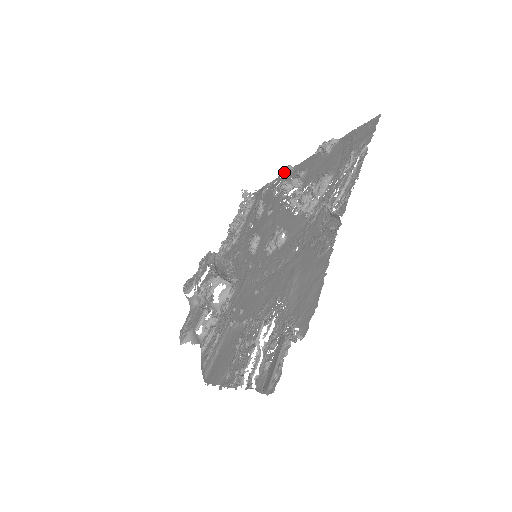
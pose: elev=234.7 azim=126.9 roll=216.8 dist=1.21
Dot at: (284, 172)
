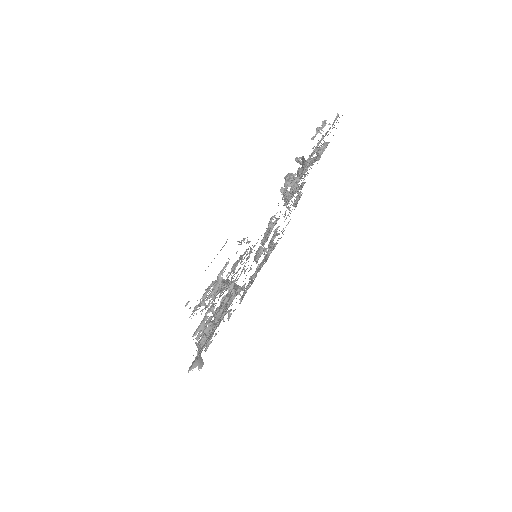
Dot at: occluded
